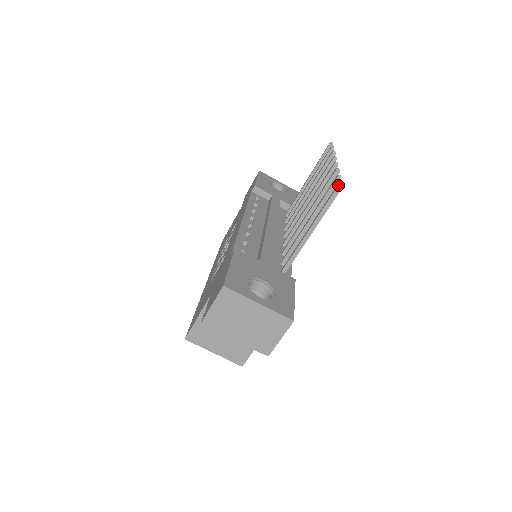
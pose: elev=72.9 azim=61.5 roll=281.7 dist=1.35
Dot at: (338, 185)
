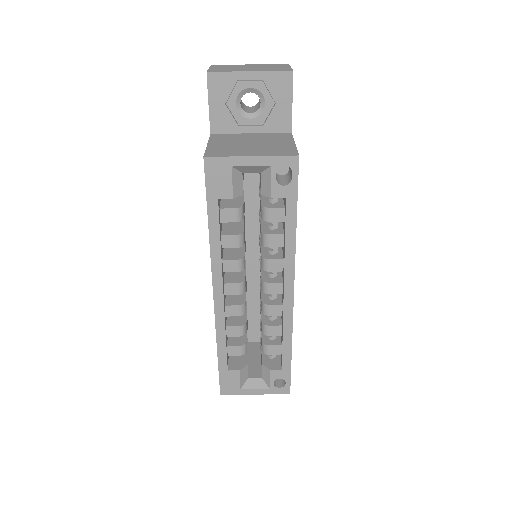
Dot at: occluded
